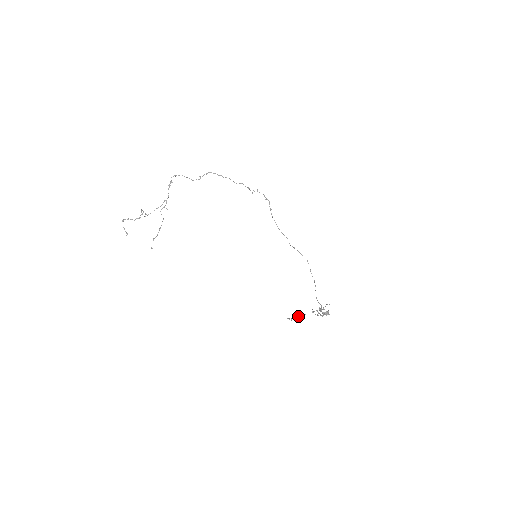
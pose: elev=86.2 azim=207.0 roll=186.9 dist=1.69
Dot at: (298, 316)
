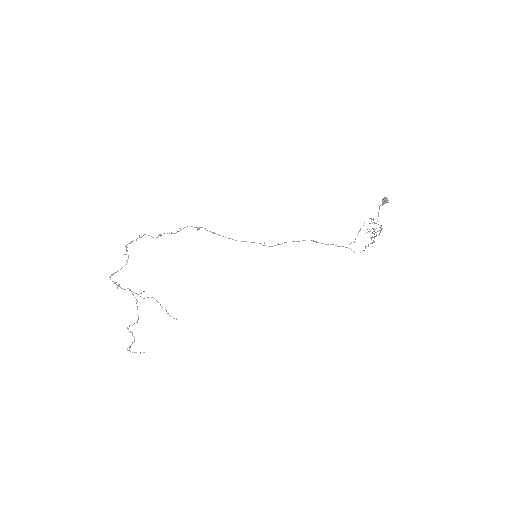
Dot at: occluded
